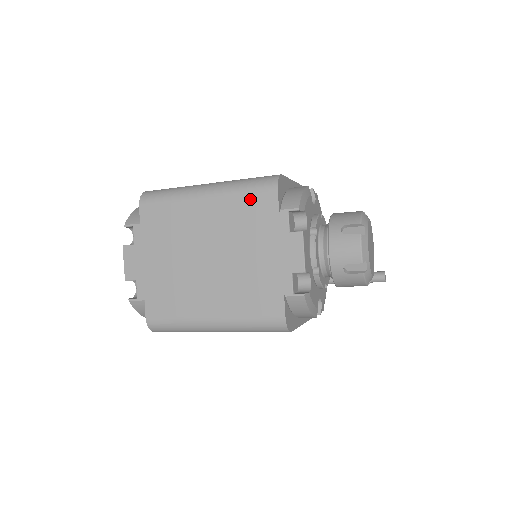
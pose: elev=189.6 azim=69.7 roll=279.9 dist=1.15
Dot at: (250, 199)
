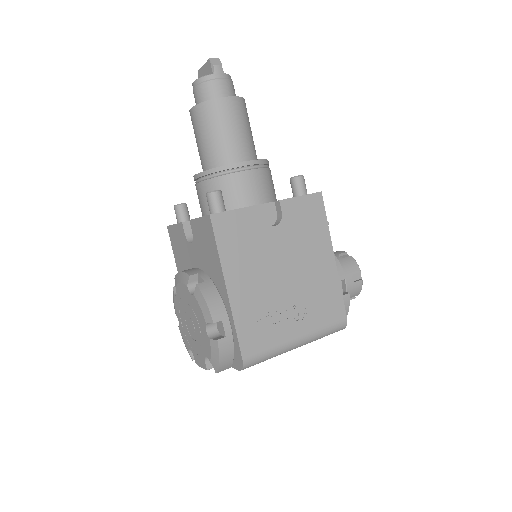
Dot at: occluded
